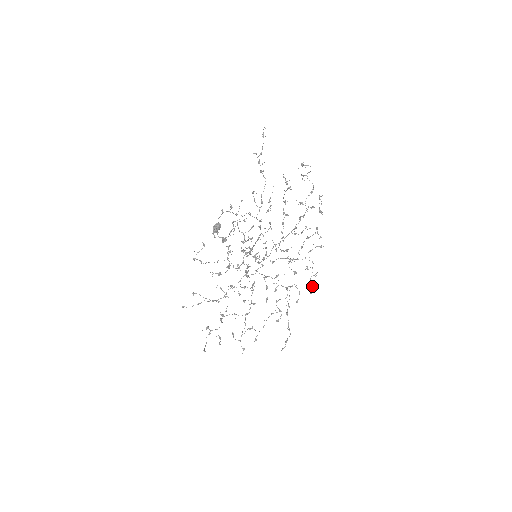
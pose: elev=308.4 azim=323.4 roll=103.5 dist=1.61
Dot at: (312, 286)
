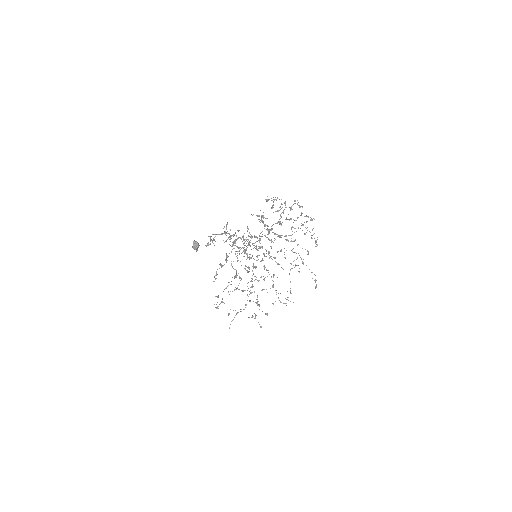
Dot at: (316, 241)
